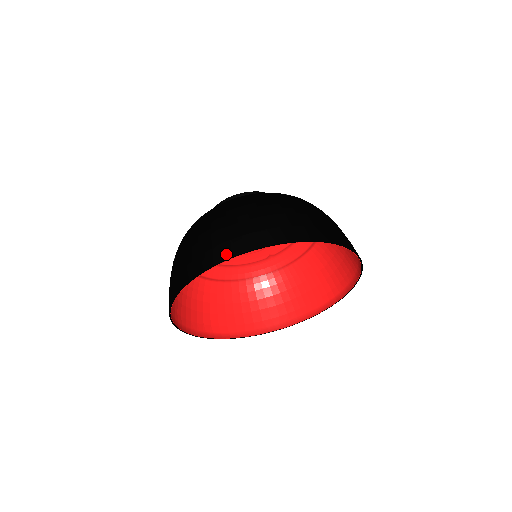
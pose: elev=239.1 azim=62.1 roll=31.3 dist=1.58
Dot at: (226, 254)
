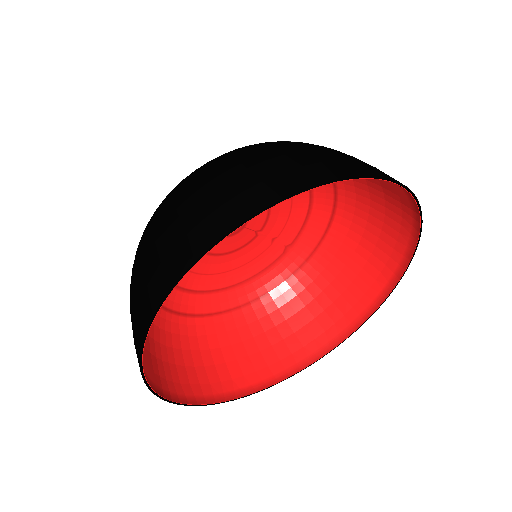
Dot at: (172, 275)
